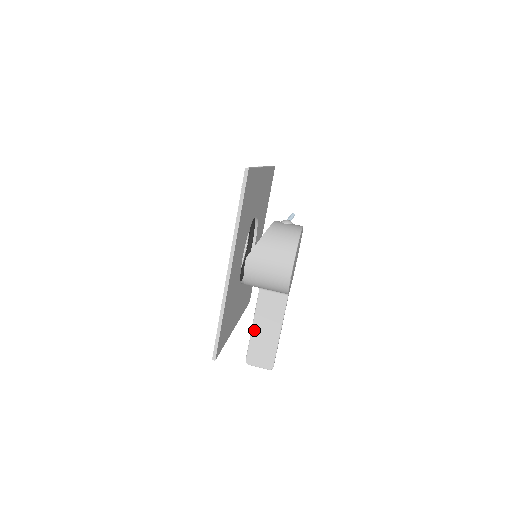
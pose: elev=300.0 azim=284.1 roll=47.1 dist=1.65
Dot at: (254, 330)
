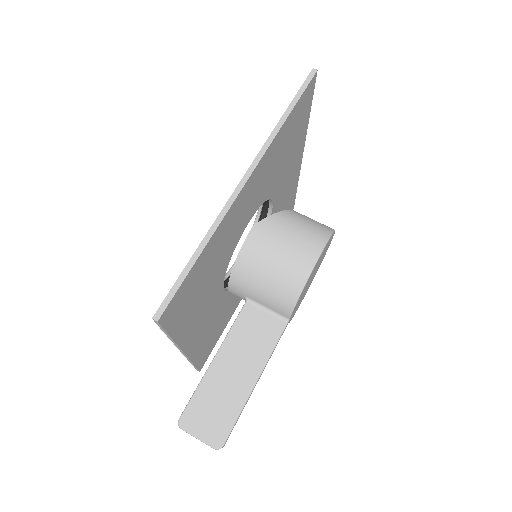
Dot at: (214, 366)
